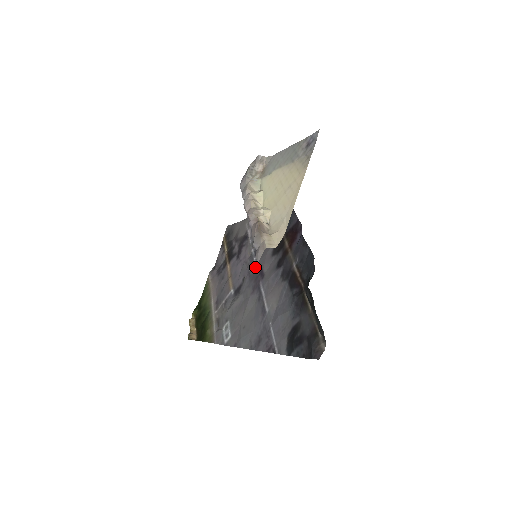
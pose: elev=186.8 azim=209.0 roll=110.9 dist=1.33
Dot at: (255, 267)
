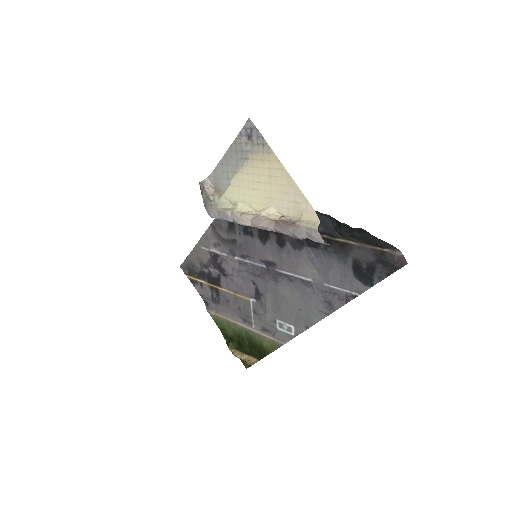
Dot at: (256, 266)
